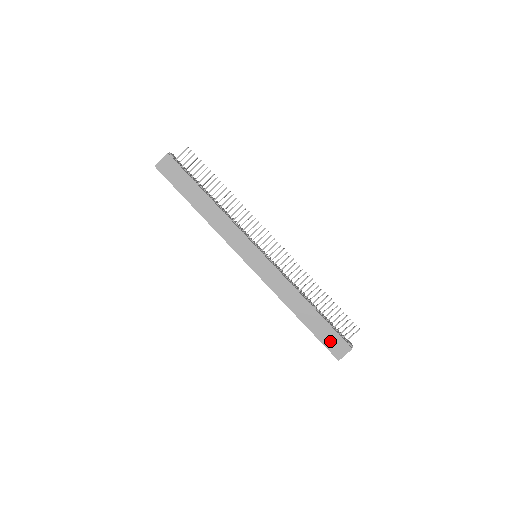
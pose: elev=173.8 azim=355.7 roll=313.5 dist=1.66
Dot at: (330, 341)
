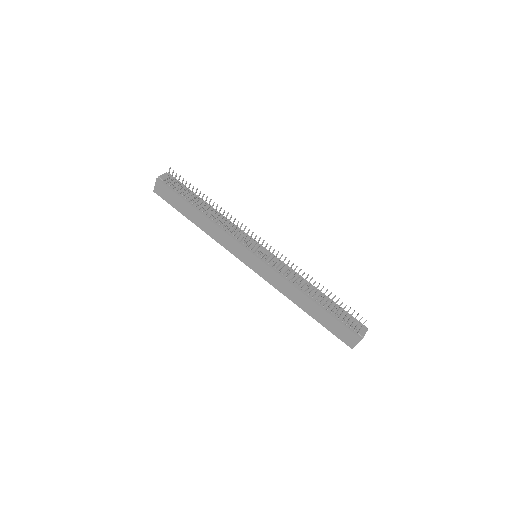
Dot at: (339, 332)
